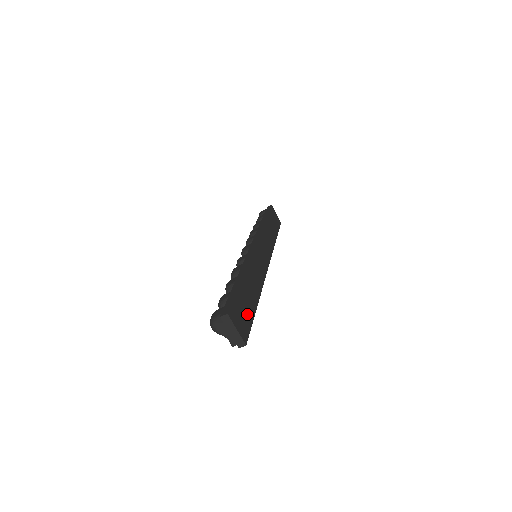
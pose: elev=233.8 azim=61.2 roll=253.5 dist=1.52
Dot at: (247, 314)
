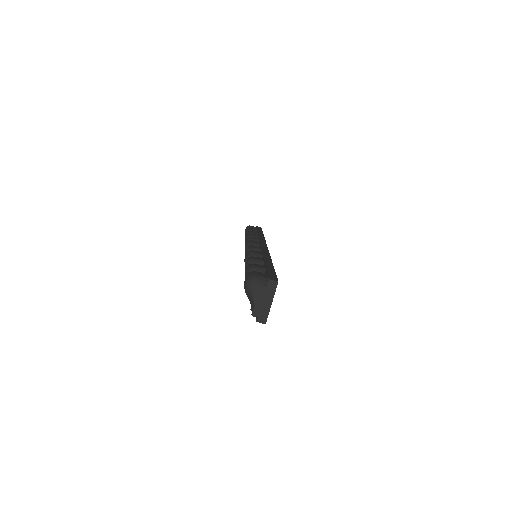
Dot at: occluded
